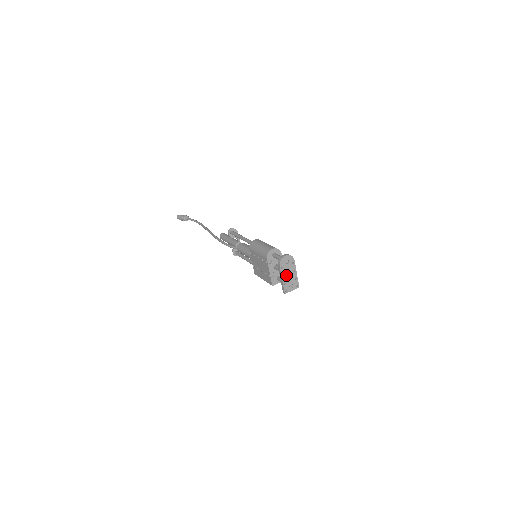
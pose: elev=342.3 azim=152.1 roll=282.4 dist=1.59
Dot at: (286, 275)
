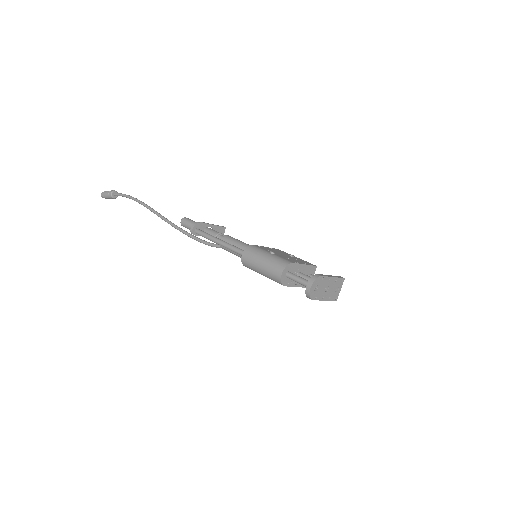
Dot at: (325, 293)
